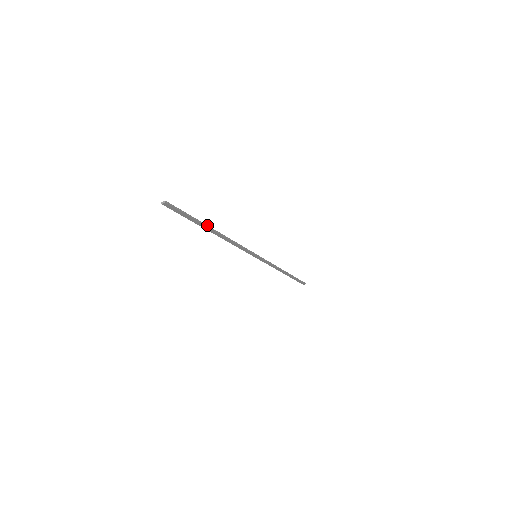
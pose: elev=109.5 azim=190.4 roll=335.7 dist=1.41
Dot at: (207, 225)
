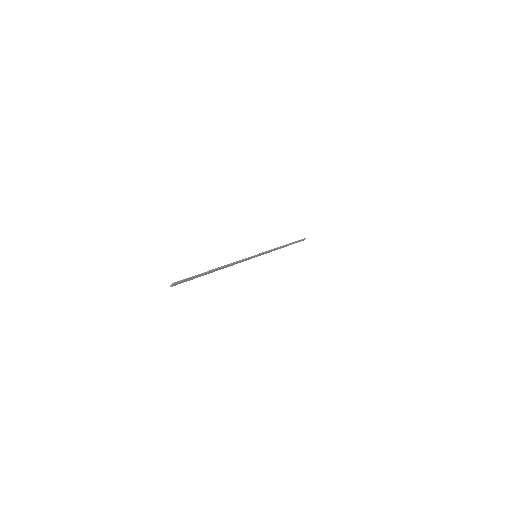
Dot at: (209, 271)
